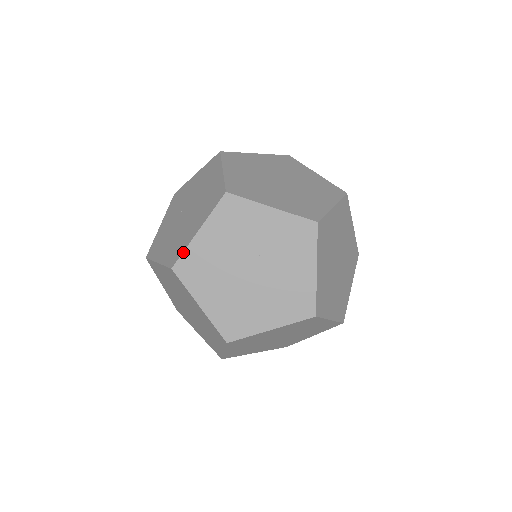
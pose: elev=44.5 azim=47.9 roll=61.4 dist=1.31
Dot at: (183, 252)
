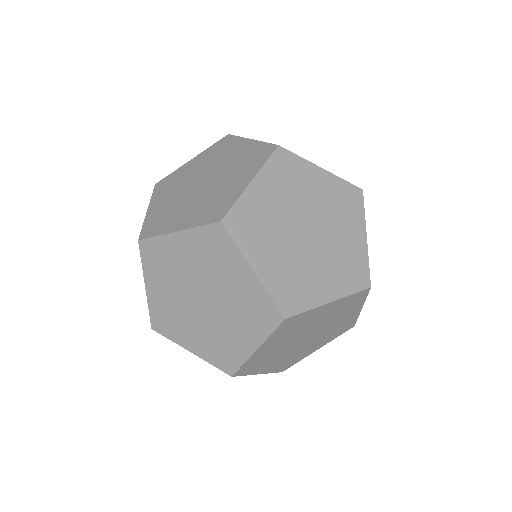
Dot at: (142, 226)
